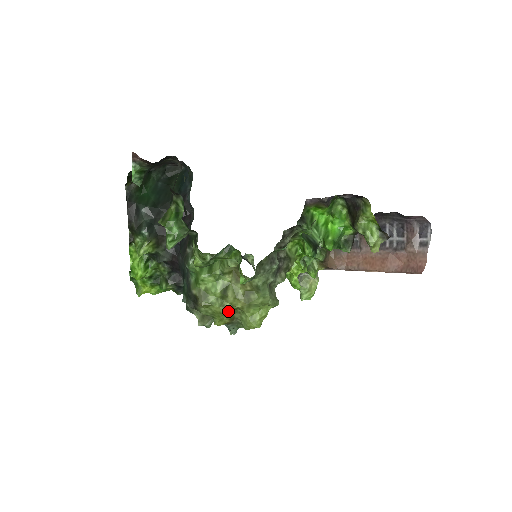
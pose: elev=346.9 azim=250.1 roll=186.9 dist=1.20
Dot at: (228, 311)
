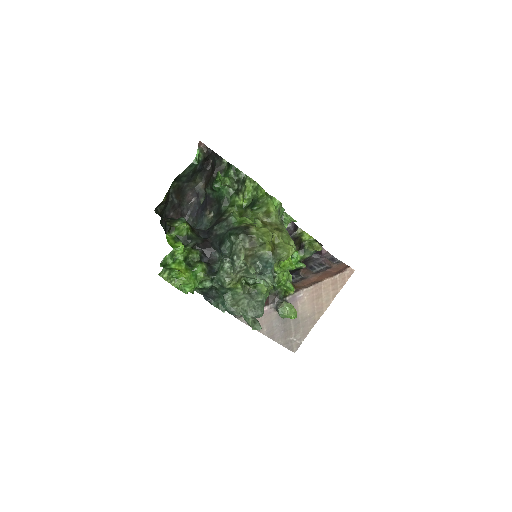
Dot at: (272, 233)
